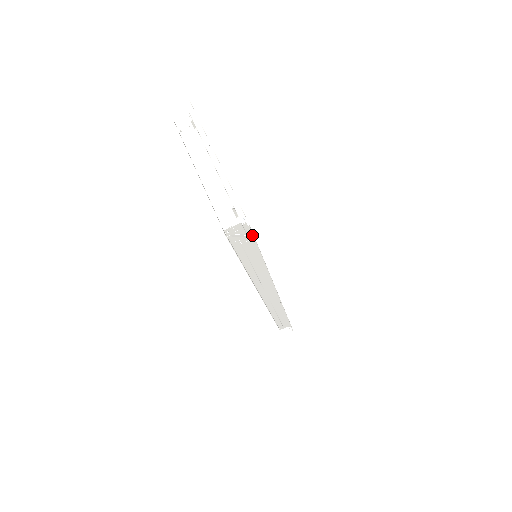
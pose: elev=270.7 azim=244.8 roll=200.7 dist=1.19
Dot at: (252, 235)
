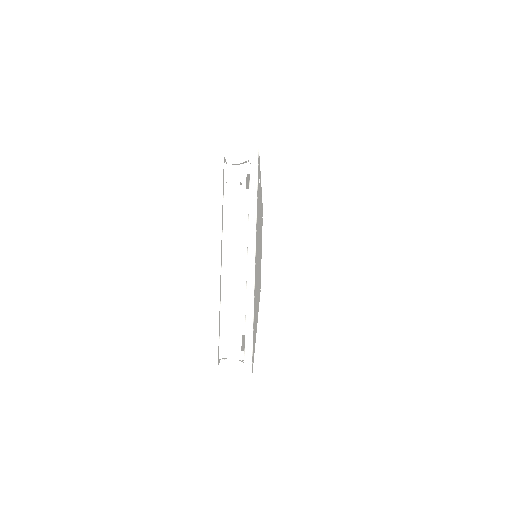
Dot at: occluded
